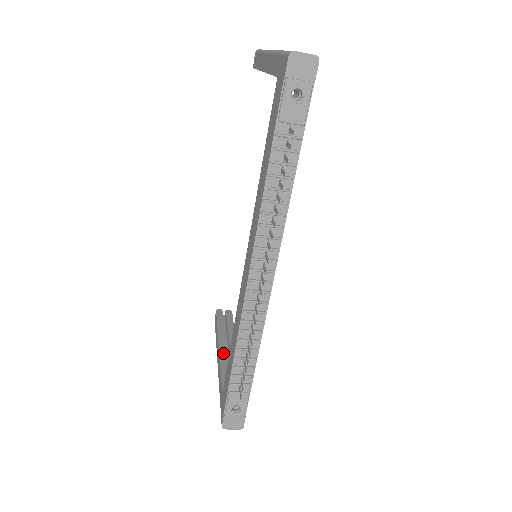
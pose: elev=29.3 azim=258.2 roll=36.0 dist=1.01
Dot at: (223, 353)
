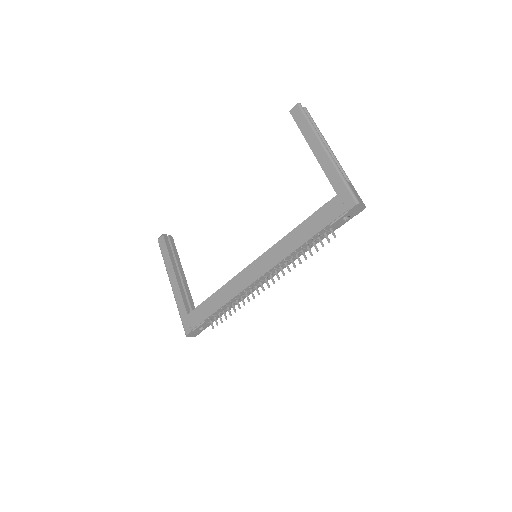
Dot at: (179, 279)
